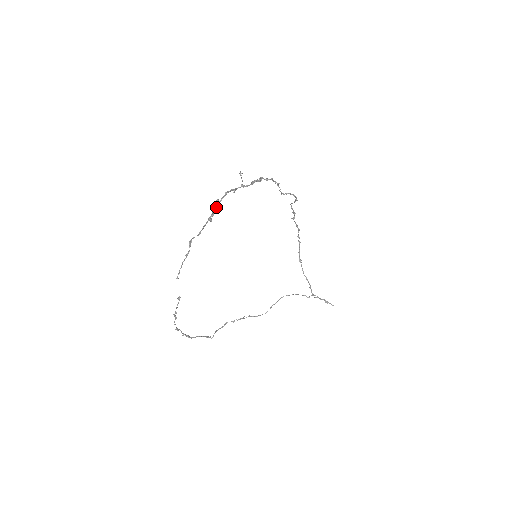
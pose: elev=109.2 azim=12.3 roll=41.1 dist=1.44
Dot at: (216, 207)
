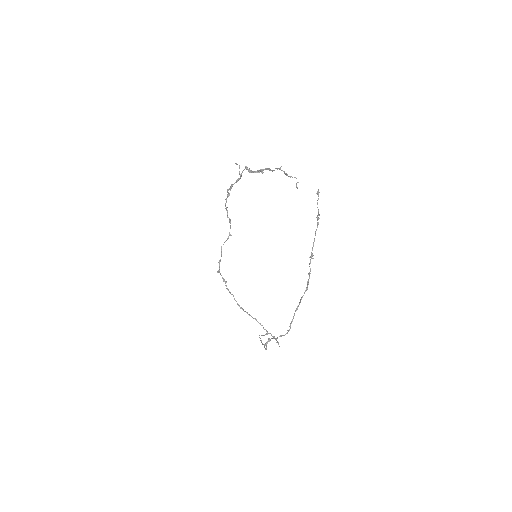
Dot at: (252, 171)
